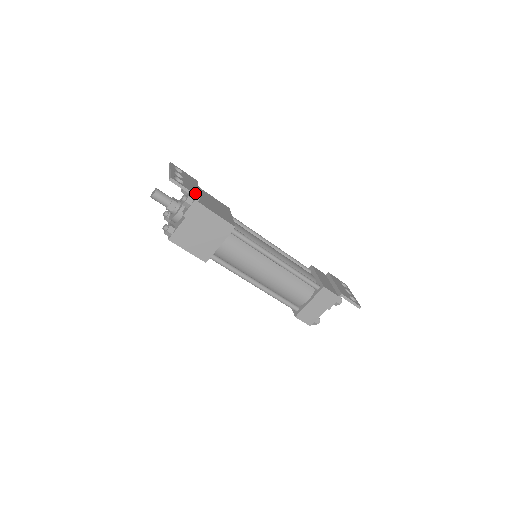
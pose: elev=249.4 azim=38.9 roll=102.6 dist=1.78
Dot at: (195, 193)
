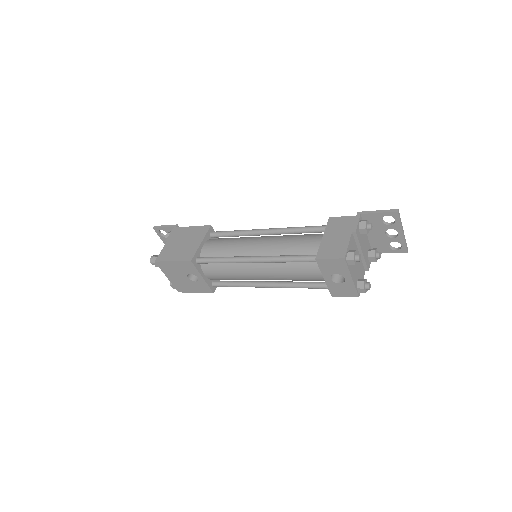
Dot at: occluded
